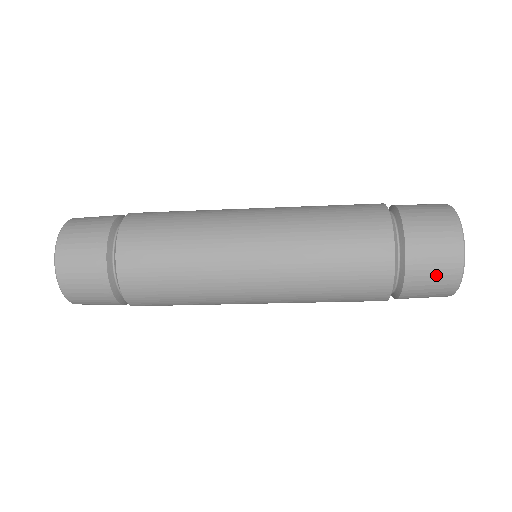
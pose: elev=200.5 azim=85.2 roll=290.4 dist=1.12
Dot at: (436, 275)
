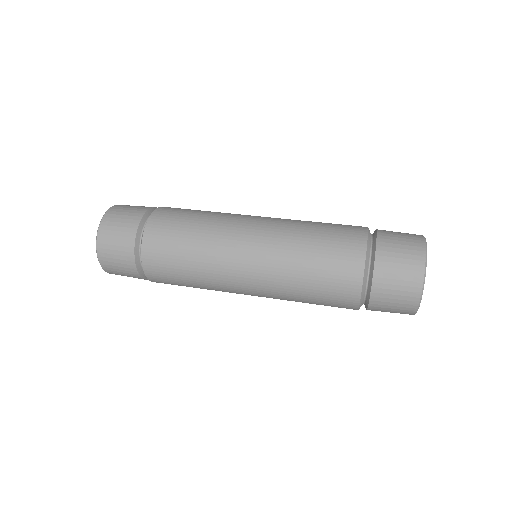
Dot at: (392, 312)
